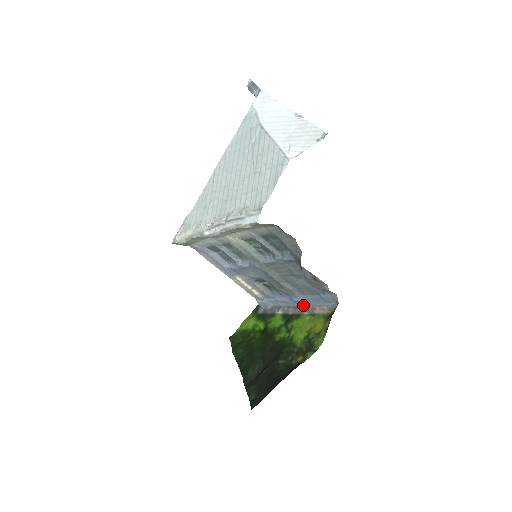
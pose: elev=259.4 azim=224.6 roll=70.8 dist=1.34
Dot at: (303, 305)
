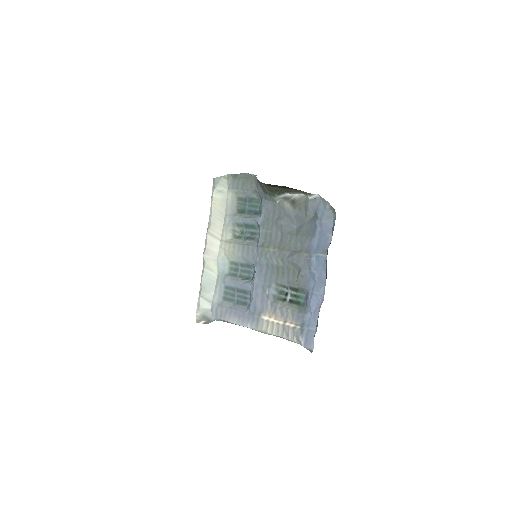
Dot at: (325, 268)
